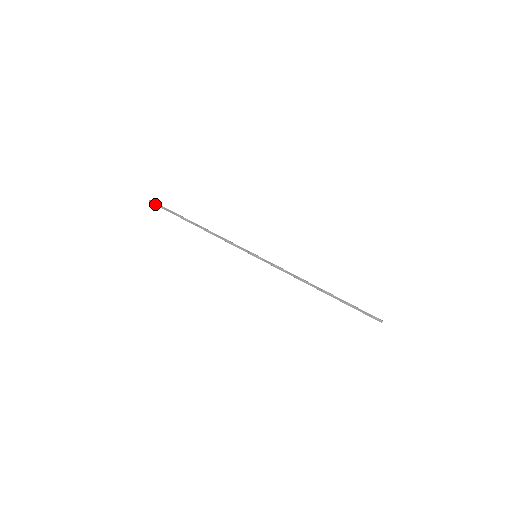
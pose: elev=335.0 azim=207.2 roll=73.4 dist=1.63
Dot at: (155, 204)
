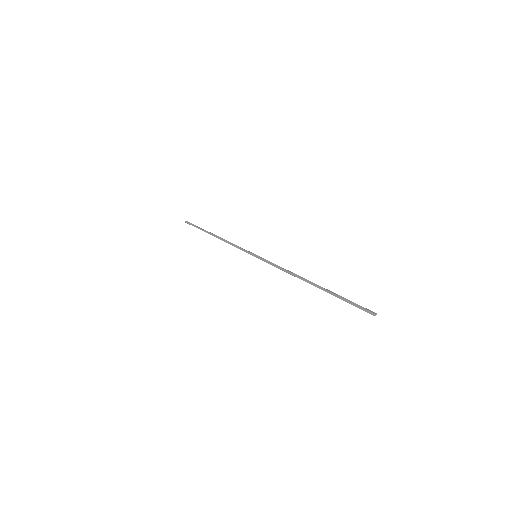
Dot at: (189, 223)
